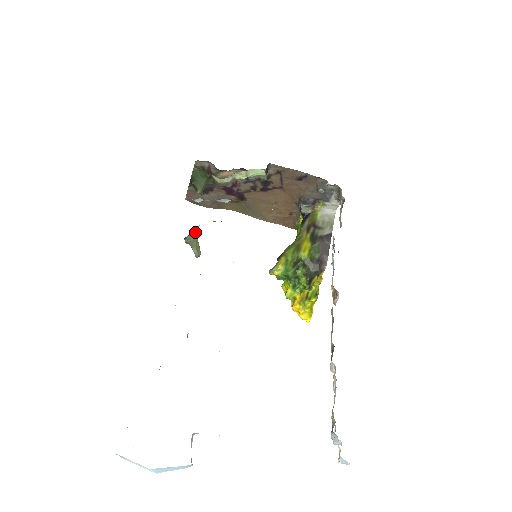
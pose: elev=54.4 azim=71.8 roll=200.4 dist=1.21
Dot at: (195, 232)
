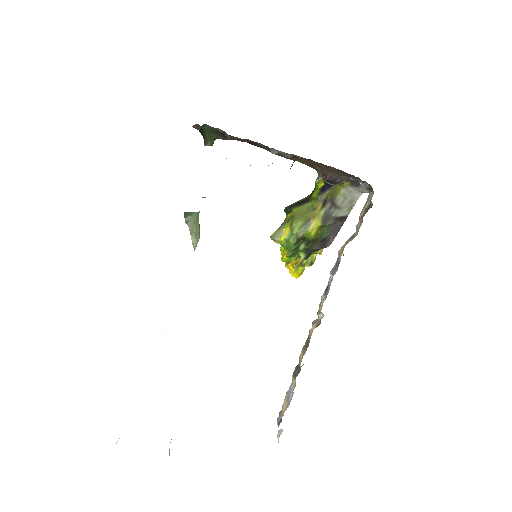
Dot at: (196, 214)
